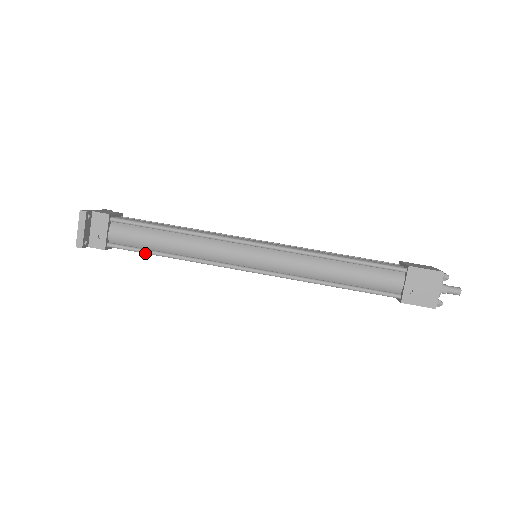
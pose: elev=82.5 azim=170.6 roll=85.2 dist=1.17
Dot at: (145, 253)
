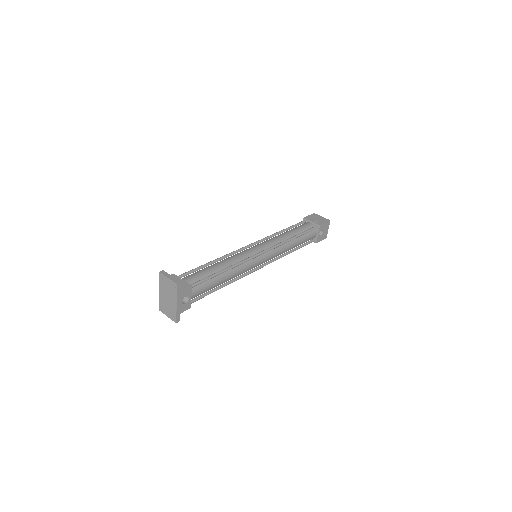
Dot at: (212, 277)
